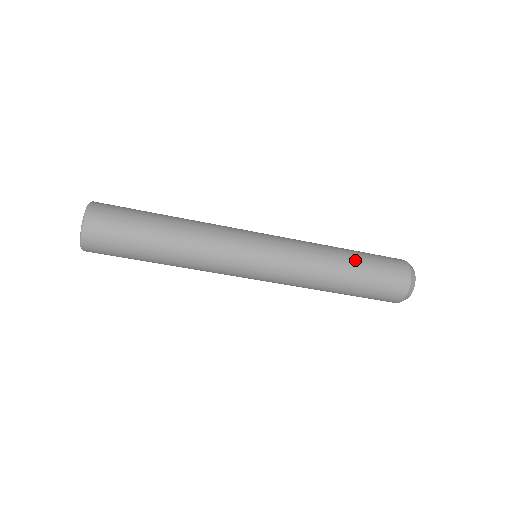
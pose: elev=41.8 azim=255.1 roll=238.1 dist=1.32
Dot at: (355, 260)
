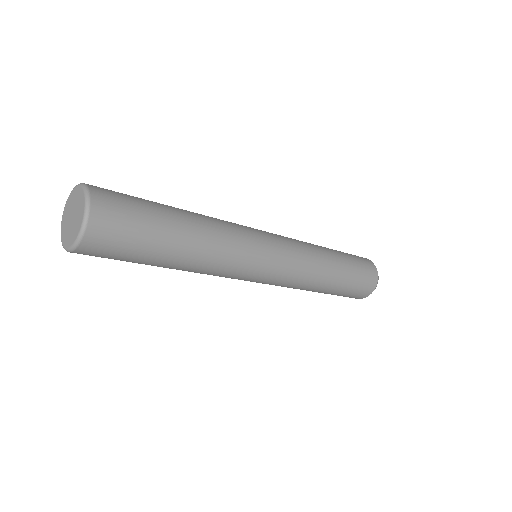
Dot at: (342, 277)
